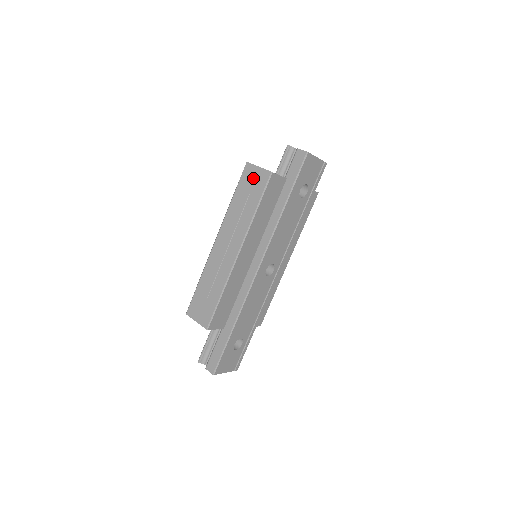
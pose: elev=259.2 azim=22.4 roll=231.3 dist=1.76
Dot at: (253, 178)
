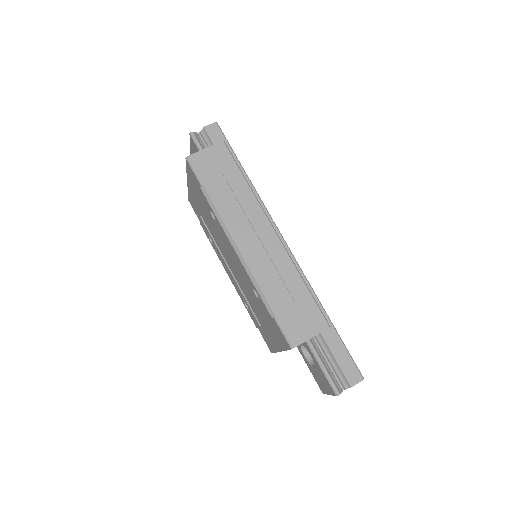
Dot at: (211, 161)
